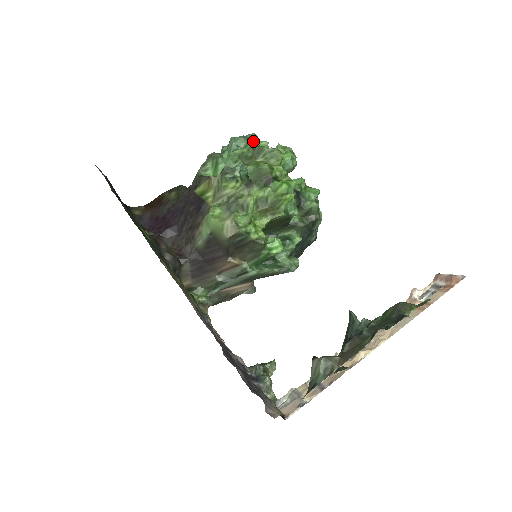
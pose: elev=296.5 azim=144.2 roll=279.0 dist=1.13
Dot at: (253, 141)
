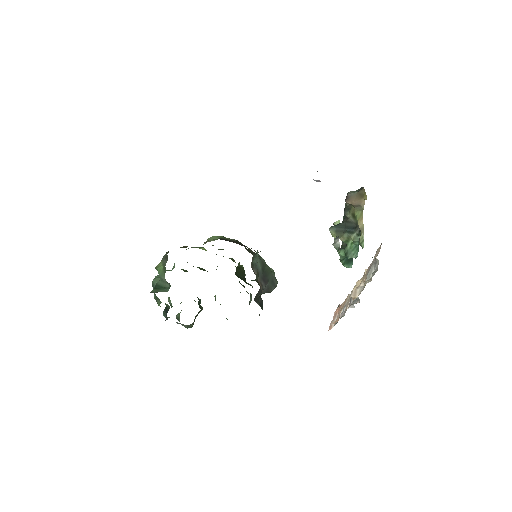
Dot at: occluded
